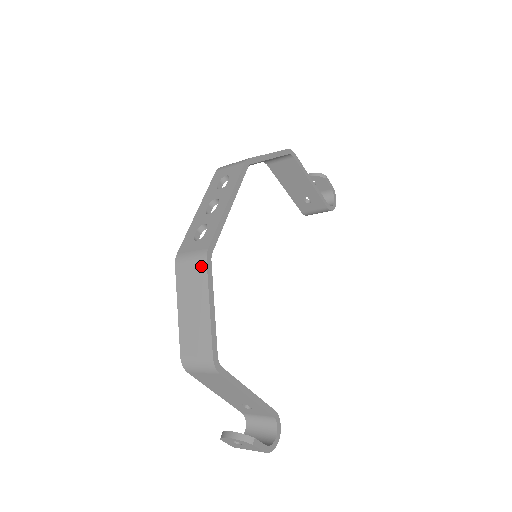
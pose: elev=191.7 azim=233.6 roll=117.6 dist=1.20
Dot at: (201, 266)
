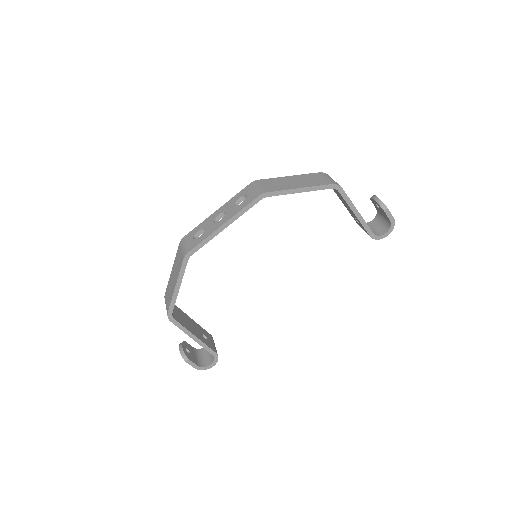
Dot at: (182, 259)
